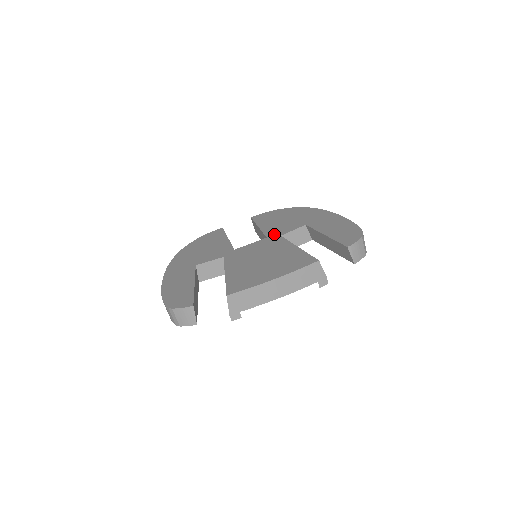
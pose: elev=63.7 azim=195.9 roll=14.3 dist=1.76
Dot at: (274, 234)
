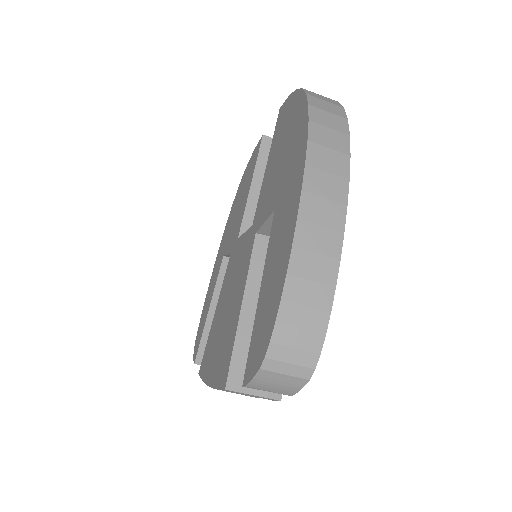
Dot at: (256, 219)
